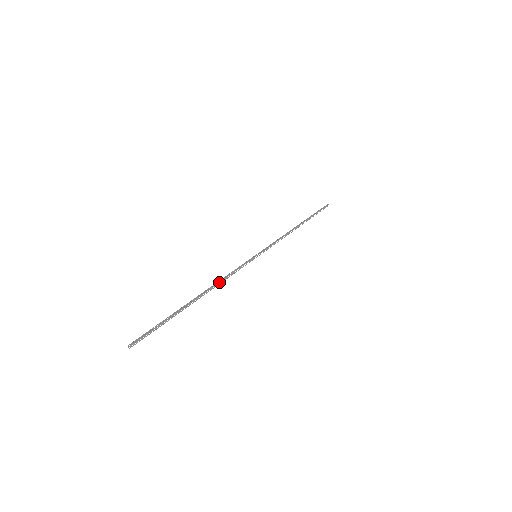
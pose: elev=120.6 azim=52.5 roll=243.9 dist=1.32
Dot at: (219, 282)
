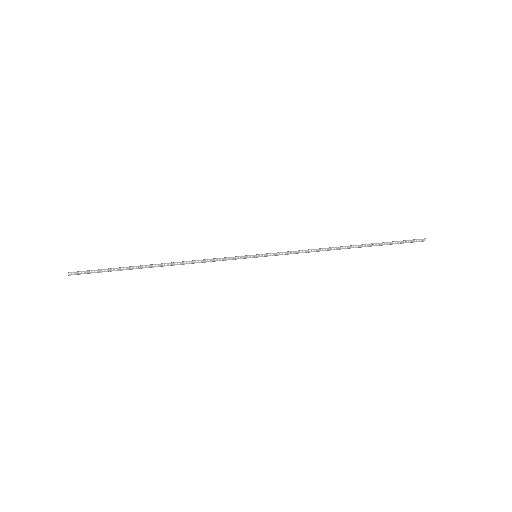
Dot at: (189, 261)
